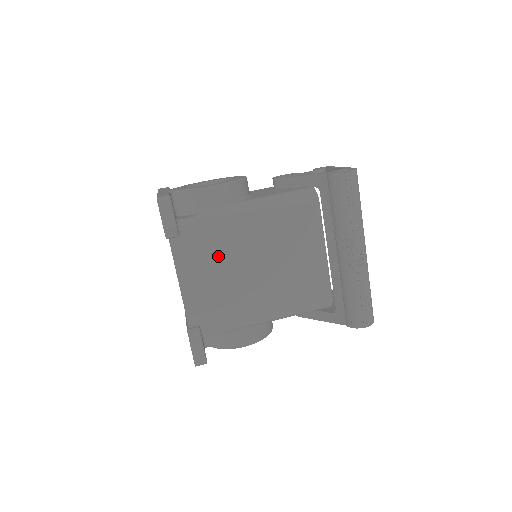
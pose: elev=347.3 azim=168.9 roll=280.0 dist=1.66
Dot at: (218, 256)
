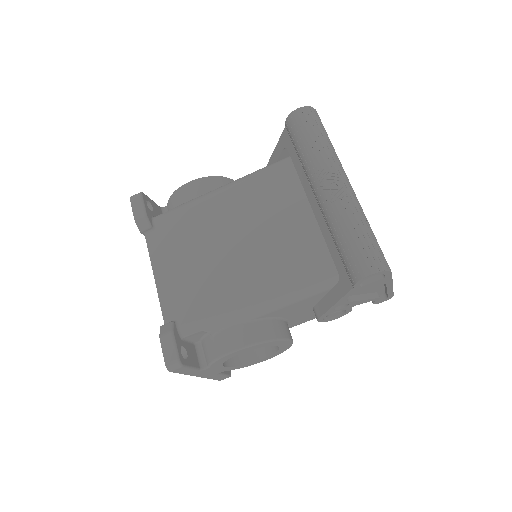
Dot at: (192, 241)
